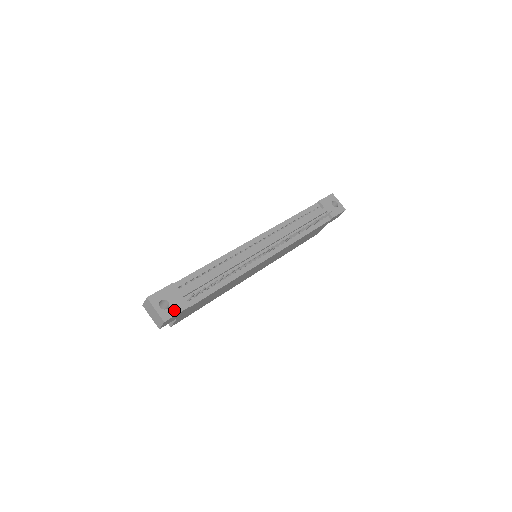
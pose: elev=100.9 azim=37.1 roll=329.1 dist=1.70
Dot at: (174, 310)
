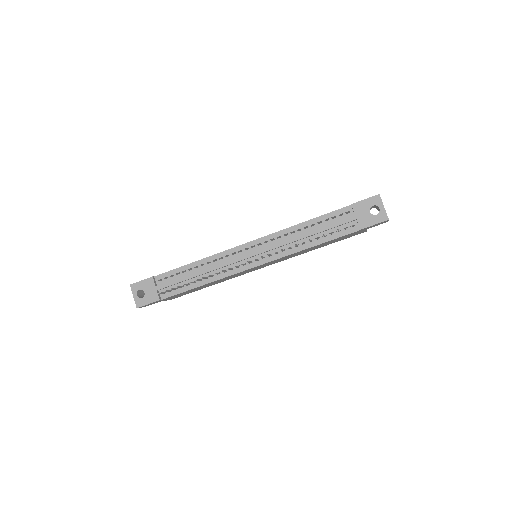
Dot at: (147, 300)
